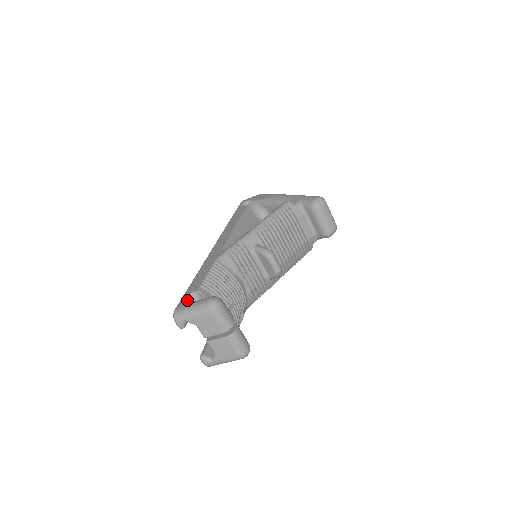
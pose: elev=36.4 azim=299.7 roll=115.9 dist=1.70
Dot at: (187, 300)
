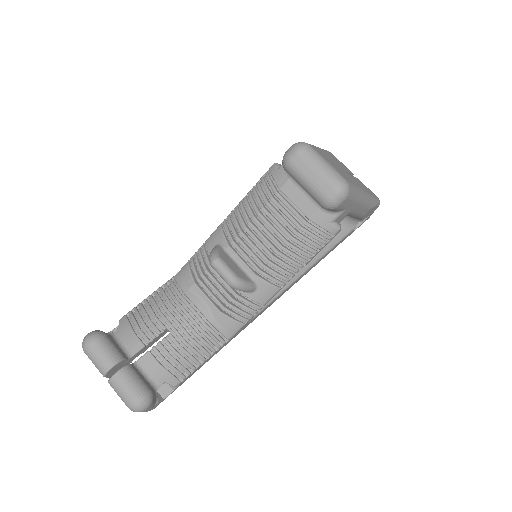
Dot at: occluded
